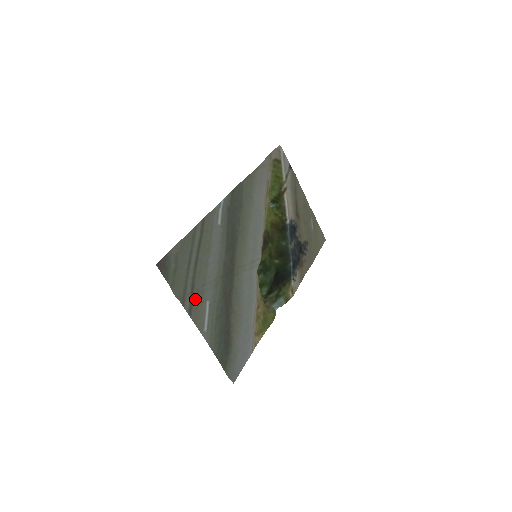
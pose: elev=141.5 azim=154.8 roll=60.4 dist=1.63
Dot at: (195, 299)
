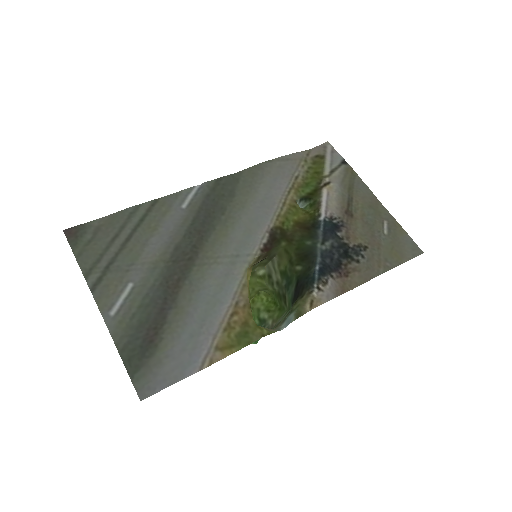
Dot at: (109, 276)
